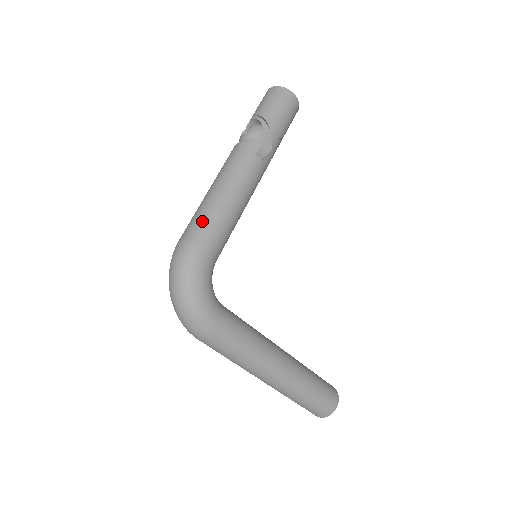
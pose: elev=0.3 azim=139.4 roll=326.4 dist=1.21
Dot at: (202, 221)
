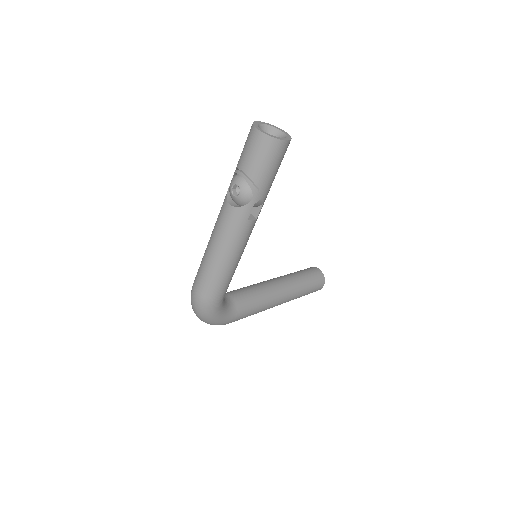
Dot at: (209, 283)
